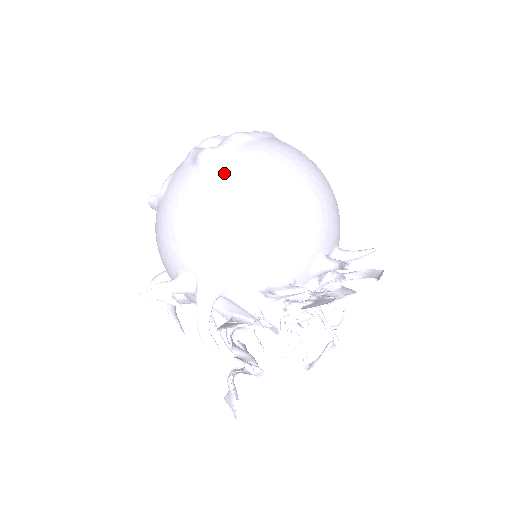
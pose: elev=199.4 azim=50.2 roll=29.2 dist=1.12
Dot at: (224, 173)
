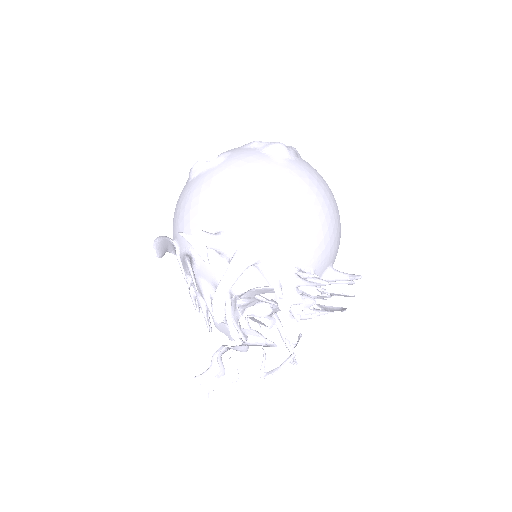
Dot at: (294, 166)
